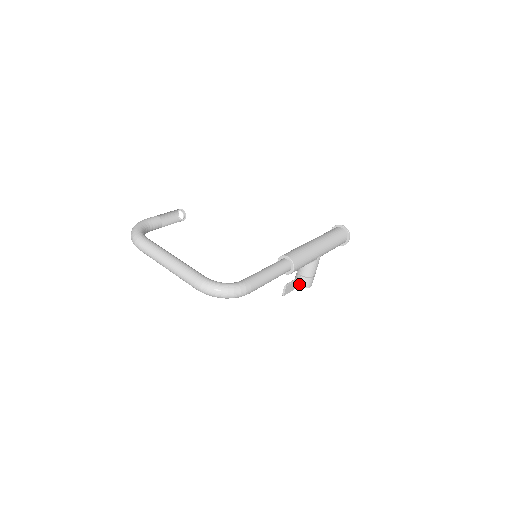
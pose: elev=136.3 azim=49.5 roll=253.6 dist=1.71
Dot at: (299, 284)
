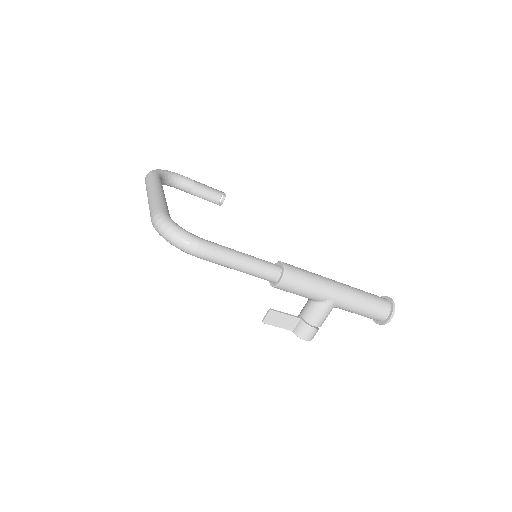
Dot at: (294, 327)
